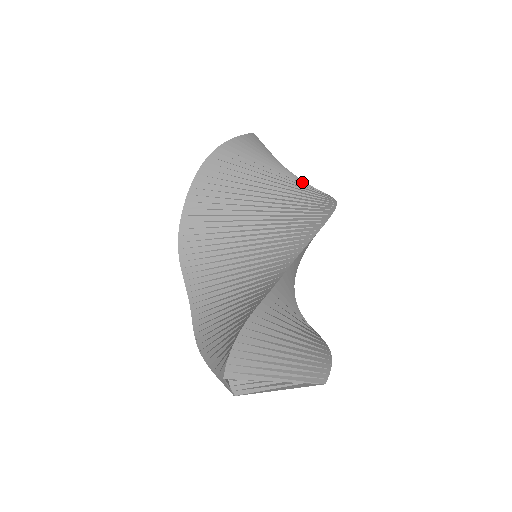
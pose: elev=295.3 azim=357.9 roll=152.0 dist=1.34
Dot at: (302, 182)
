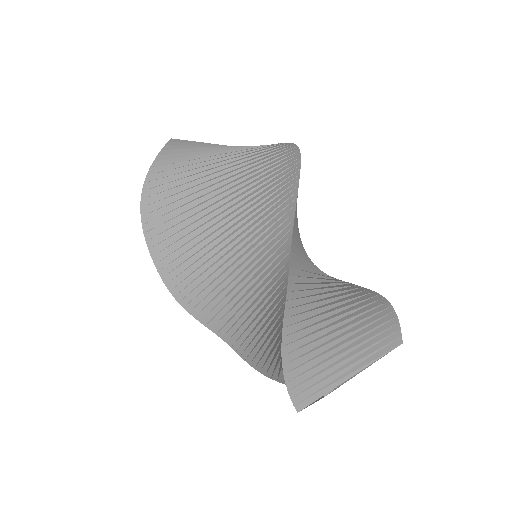
Dot at: (252, 151)
